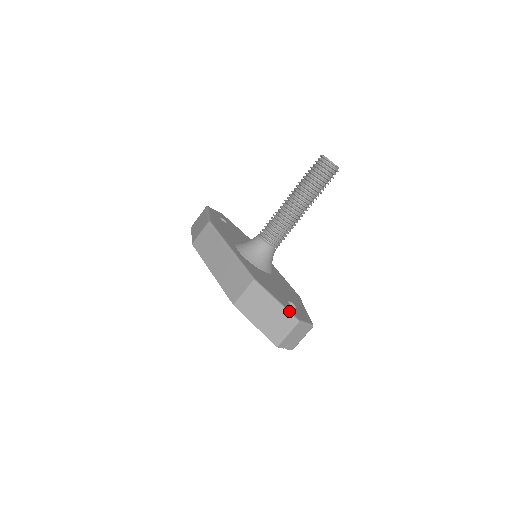
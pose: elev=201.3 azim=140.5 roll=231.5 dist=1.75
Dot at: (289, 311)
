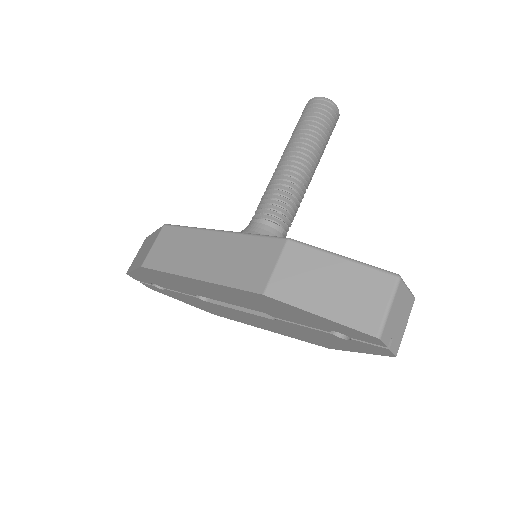
Dot at: (374, 266)
